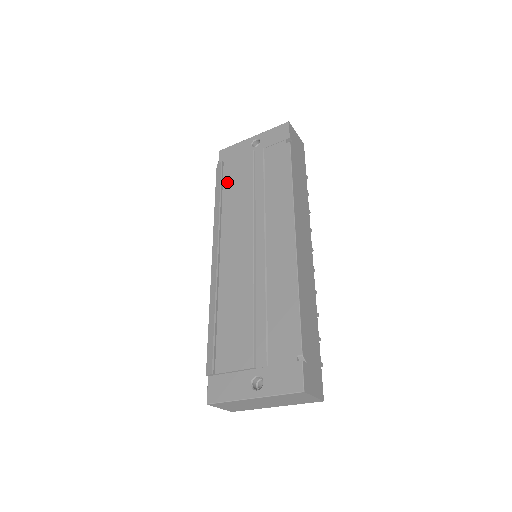
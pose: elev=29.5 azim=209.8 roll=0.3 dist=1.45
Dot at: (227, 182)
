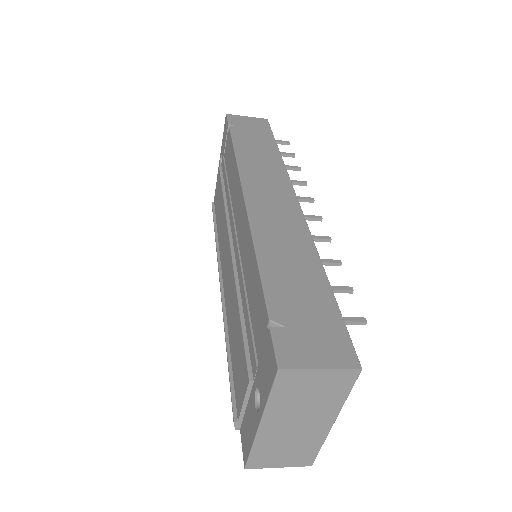
Dot at: (216, 214)
